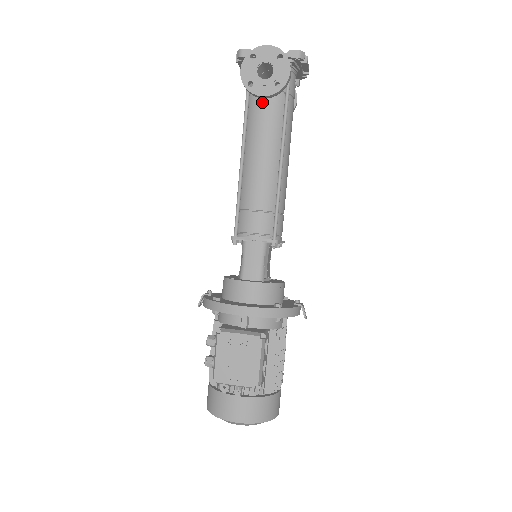
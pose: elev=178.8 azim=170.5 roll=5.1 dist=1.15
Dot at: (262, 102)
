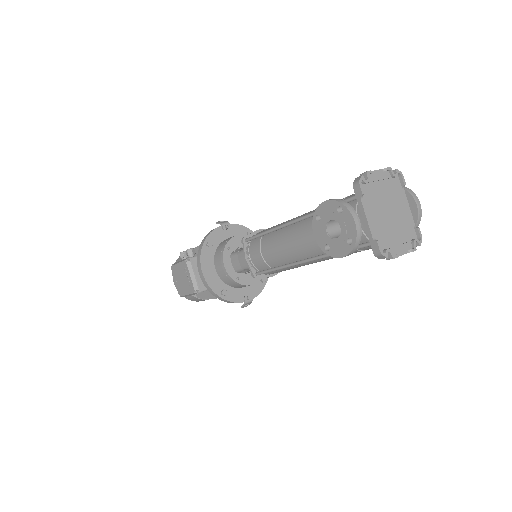
Dot at: occluded
